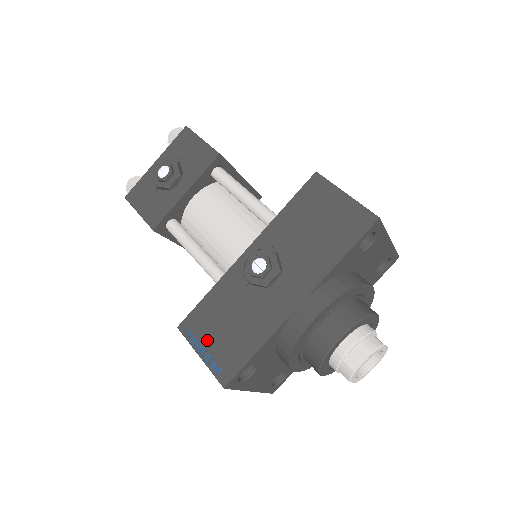
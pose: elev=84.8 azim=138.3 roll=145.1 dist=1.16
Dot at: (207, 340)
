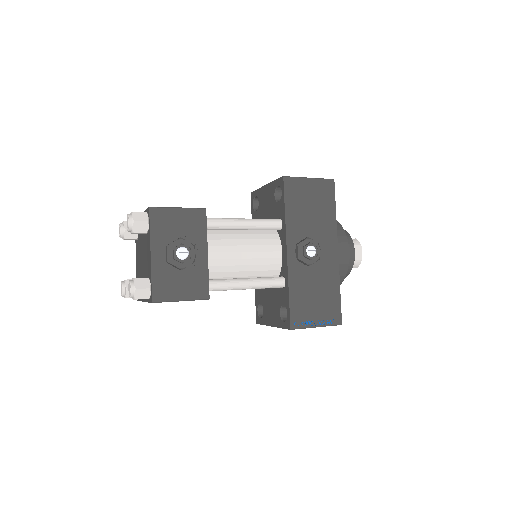
Dot at: (313, 316)
